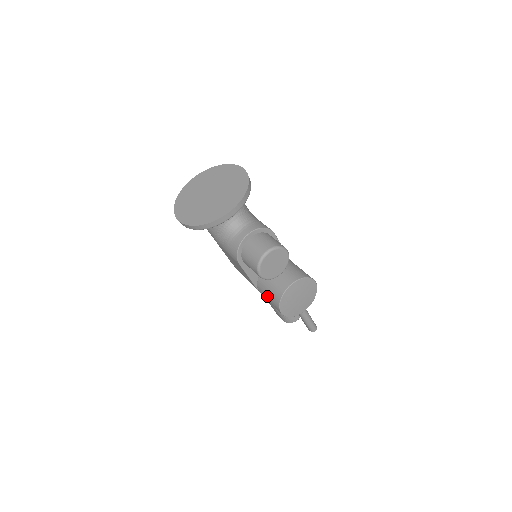
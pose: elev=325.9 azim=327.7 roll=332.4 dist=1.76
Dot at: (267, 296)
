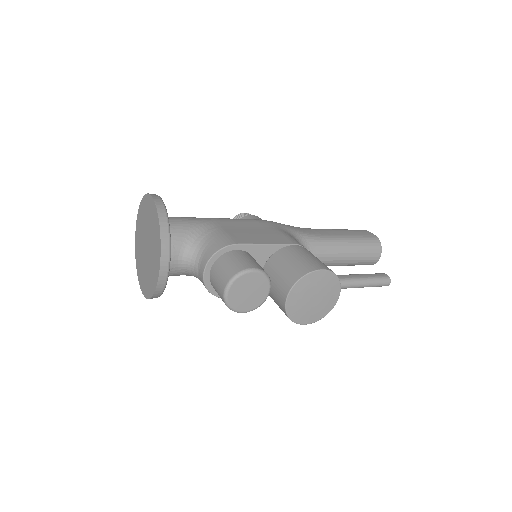
Dot at: occluded
